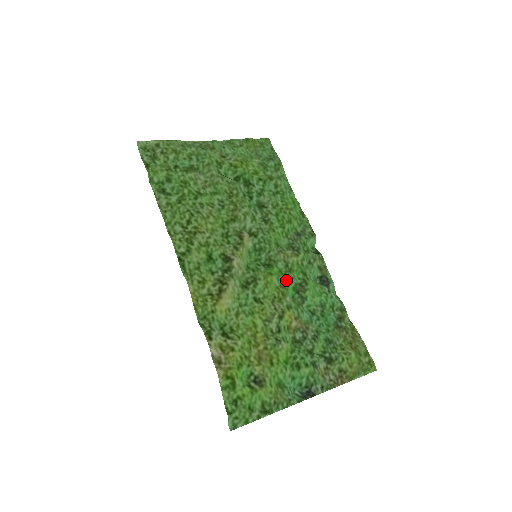
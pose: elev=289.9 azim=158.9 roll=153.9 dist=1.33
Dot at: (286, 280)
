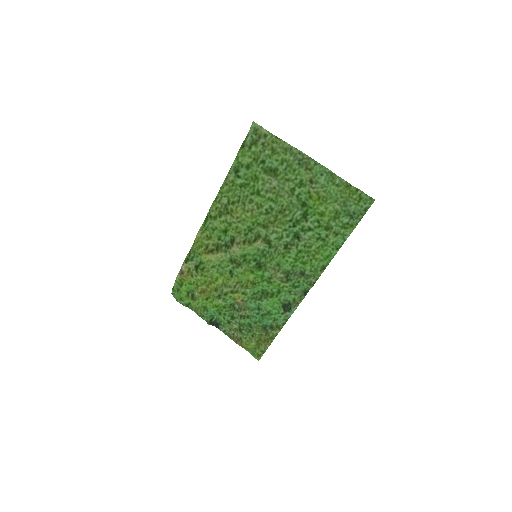
Dot at: (260, 283)
